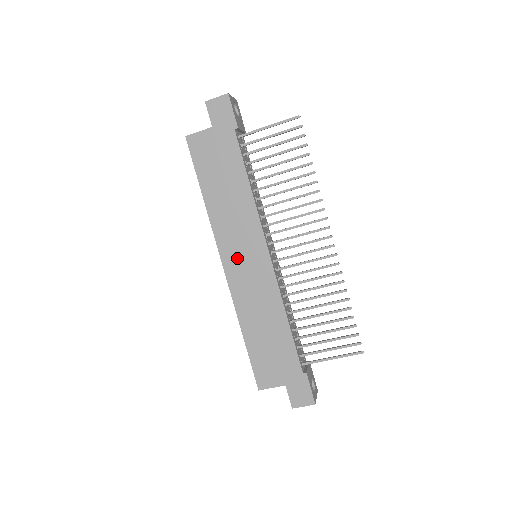
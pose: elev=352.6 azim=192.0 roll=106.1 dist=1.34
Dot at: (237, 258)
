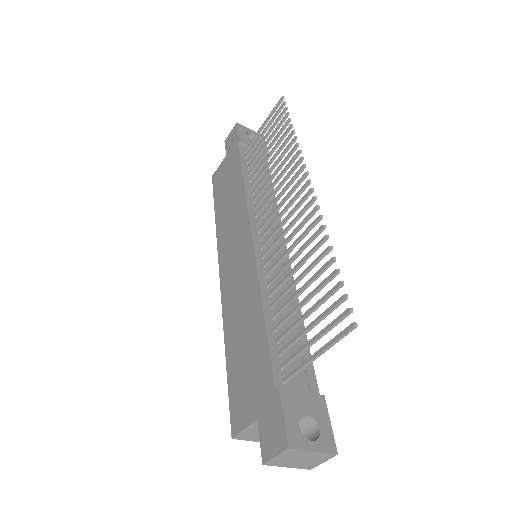
Dot at: (229, 259)
